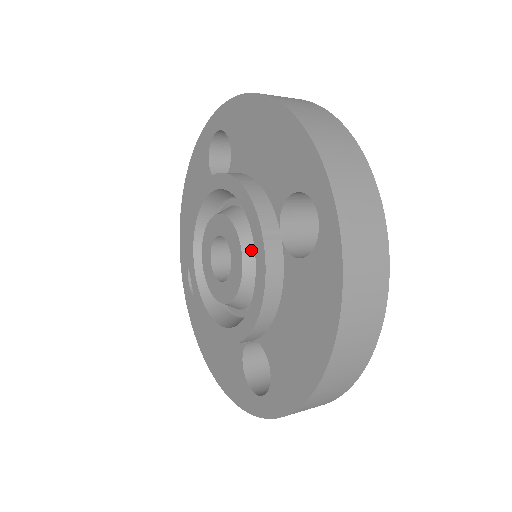
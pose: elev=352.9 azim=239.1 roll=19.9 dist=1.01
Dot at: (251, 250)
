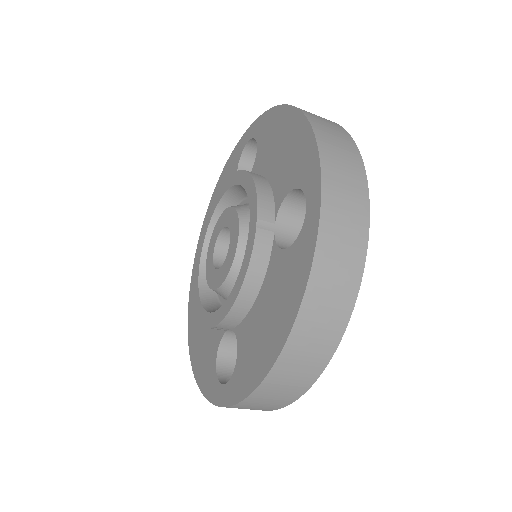
Dot at: occluded
